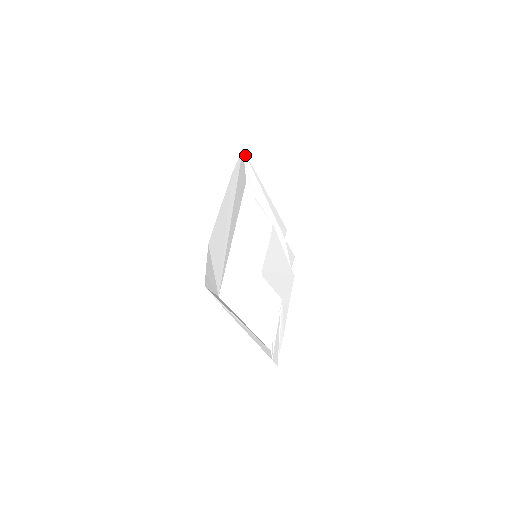
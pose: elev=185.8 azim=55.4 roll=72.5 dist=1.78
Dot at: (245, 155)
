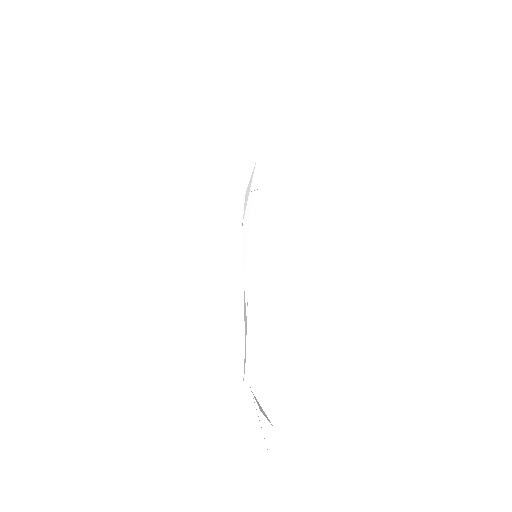
Dot at: (255, 168)
